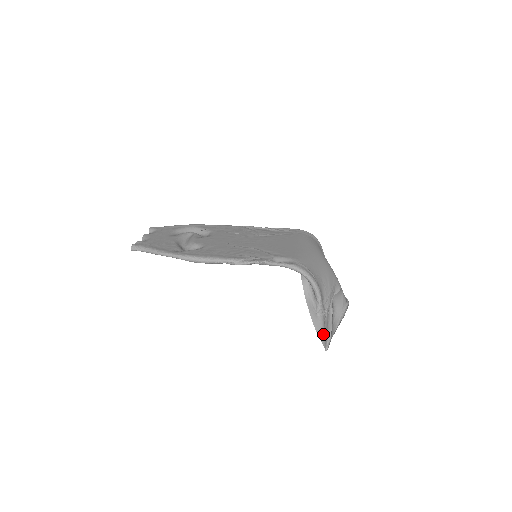
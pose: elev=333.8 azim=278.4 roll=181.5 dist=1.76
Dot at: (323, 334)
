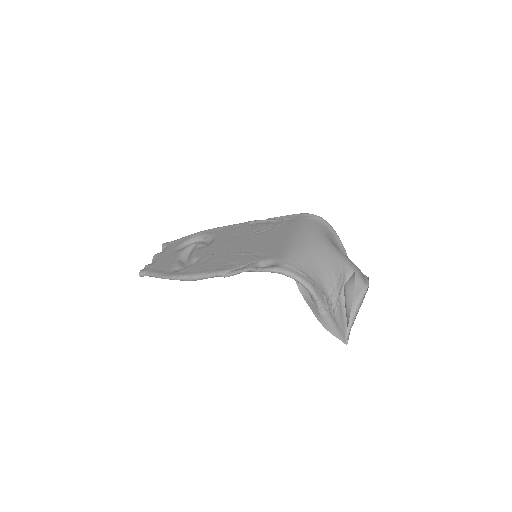
Dot at: (335, 330)
